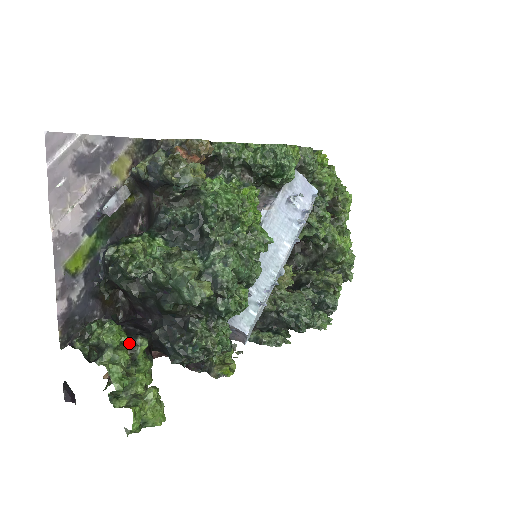
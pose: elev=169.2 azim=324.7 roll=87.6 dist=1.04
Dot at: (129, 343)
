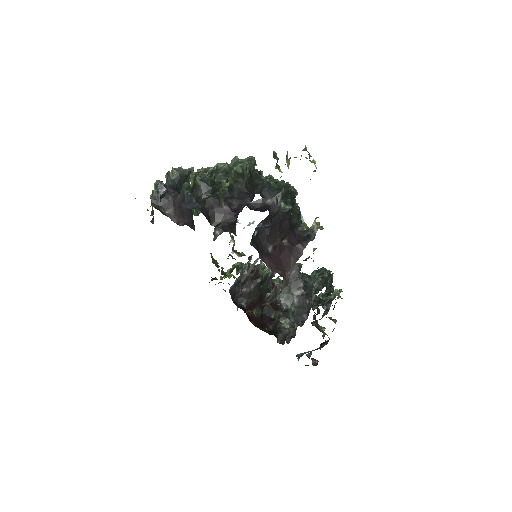
Dot at: occluded
